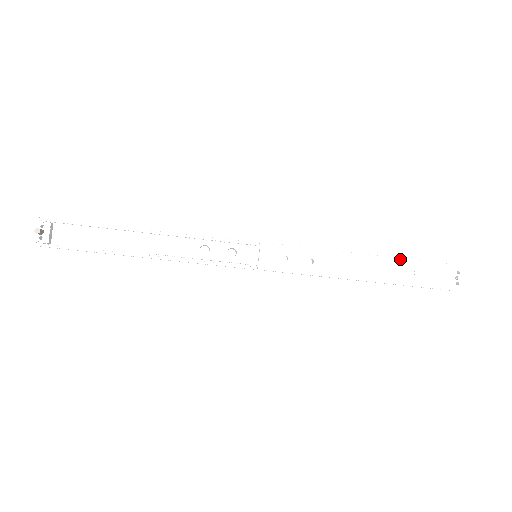
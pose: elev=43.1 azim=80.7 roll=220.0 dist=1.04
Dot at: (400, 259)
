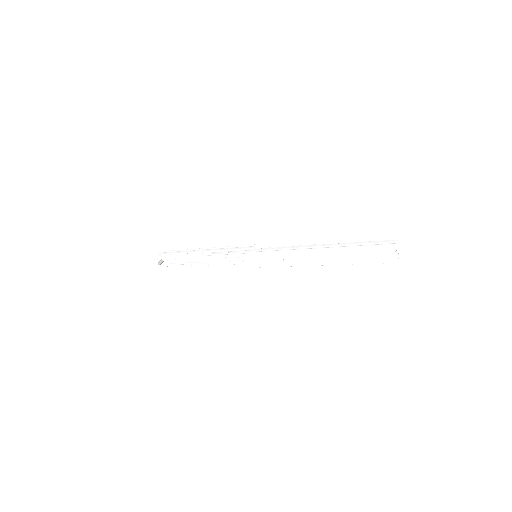
Dot at: (342, 248)
